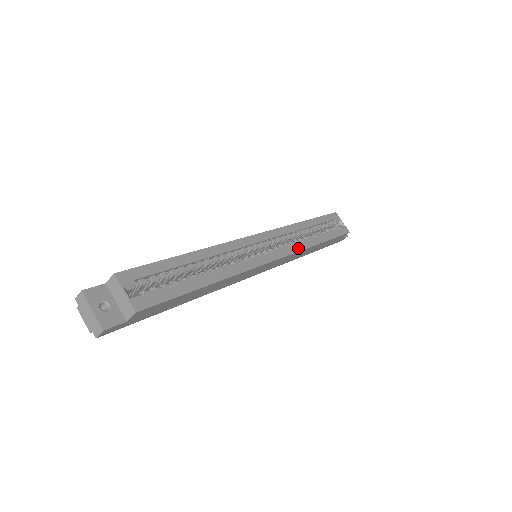
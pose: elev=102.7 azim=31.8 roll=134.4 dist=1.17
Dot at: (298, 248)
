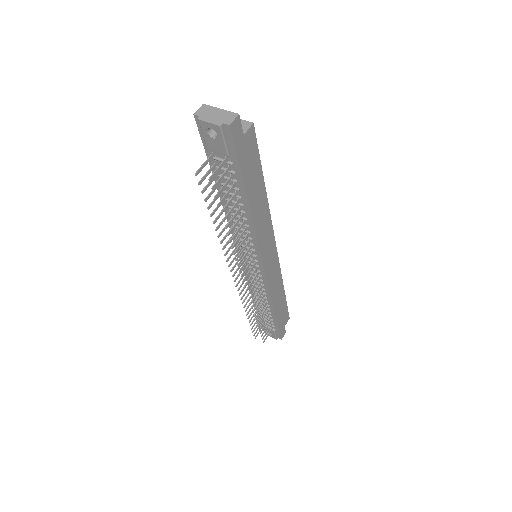
Dot at: occluded
